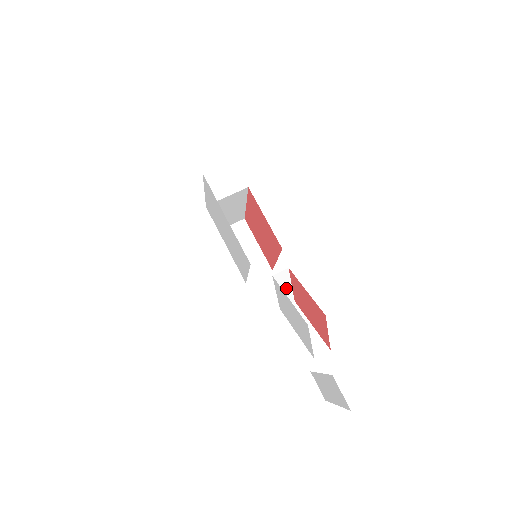
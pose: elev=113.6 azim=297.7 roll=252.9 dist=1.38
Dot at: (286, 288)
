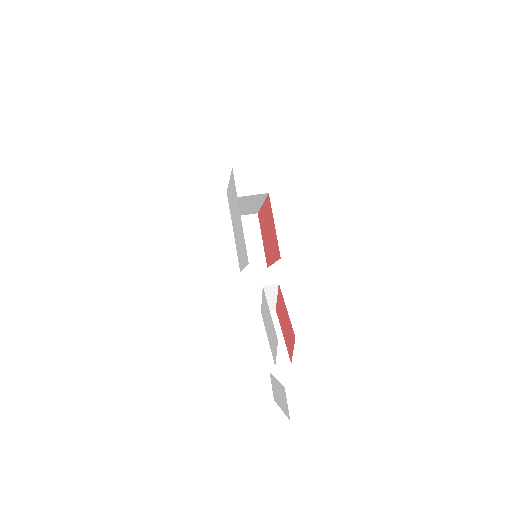
Dot at: (272, 298)
